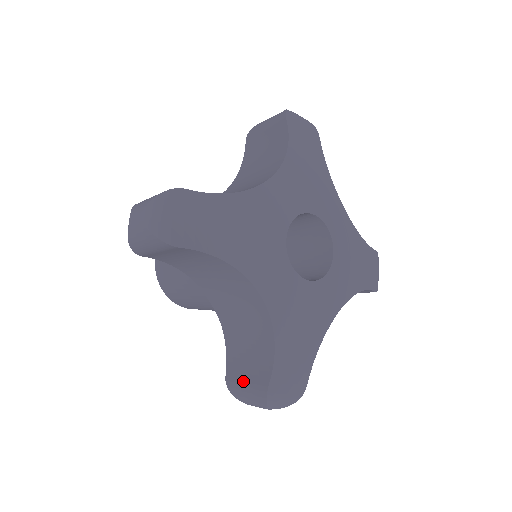
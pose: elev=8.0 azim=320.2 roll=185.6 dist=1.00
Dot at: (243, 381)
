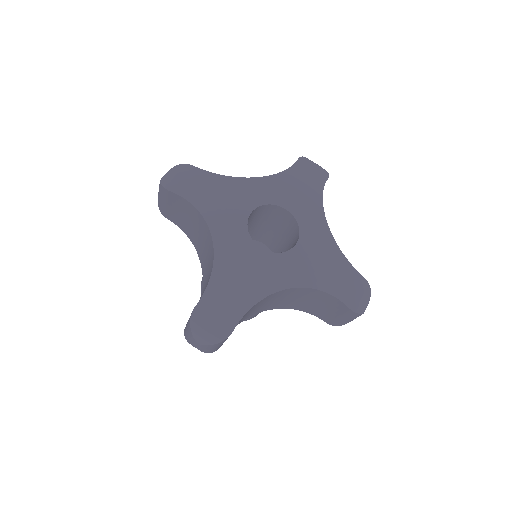
Dot at: occluded
